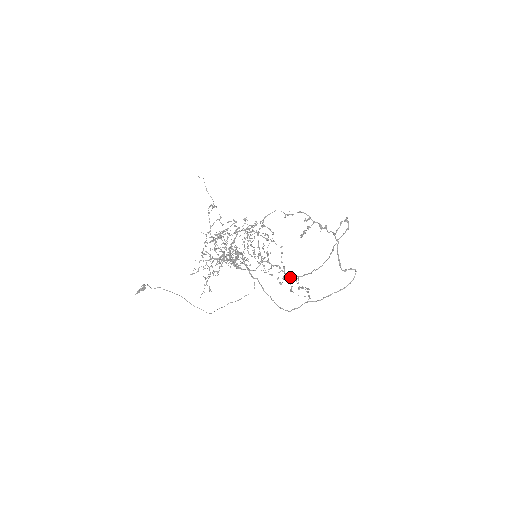
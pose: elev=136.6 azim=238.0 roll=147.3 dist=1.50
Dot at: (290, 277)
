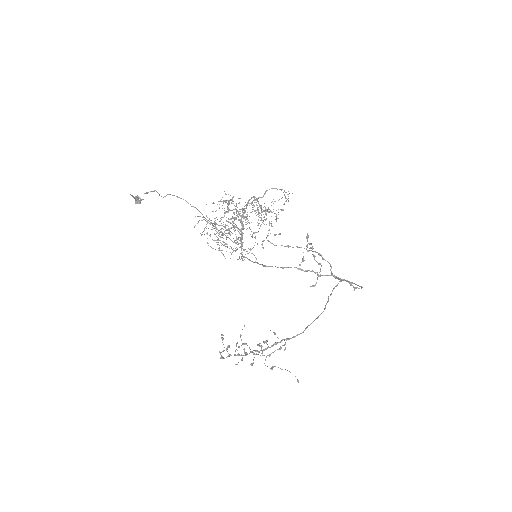
Dot at: occluded
